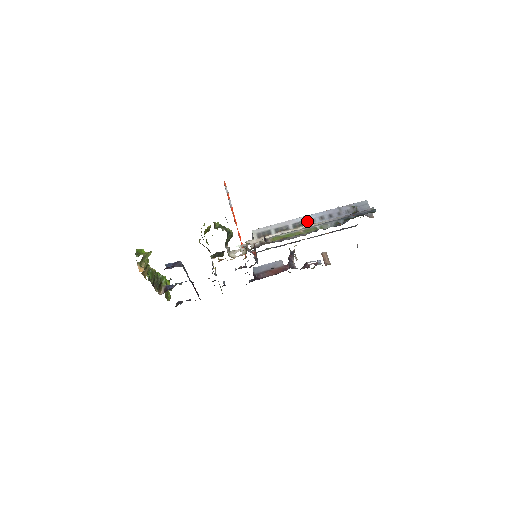
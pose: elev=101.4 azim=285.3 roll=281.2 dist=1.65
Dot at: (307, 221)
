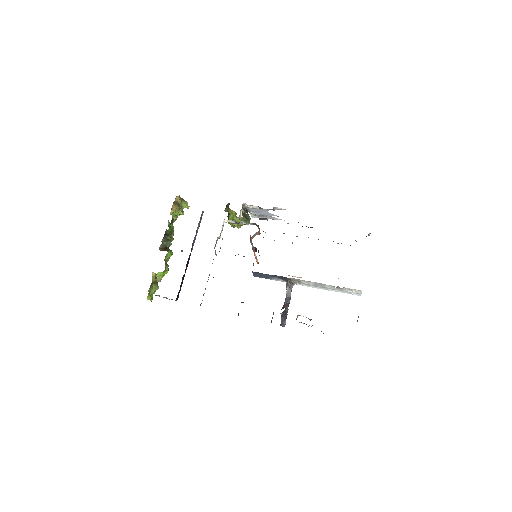
Dot at: occluded
